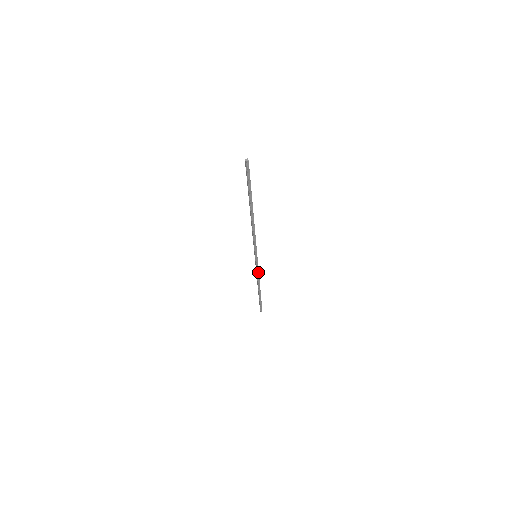
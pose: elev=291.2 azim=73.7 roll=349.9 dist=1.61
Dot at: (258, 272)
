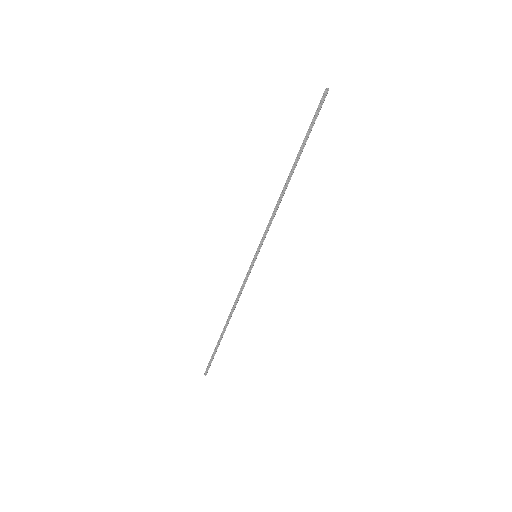
Dot at: (243, 288)
